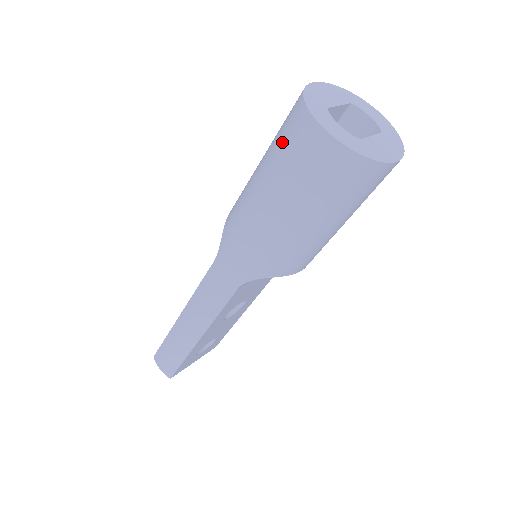
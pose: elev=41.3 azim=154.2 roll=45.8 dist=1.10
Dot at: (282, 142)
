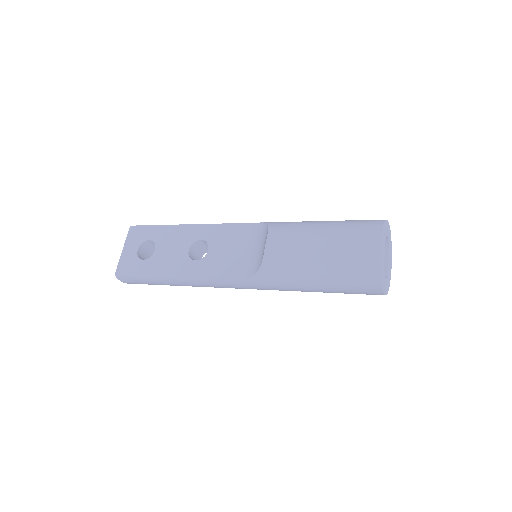
Dot at: (350, 279)
